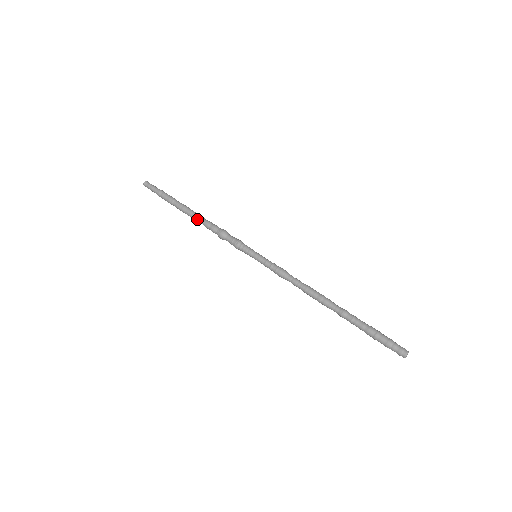
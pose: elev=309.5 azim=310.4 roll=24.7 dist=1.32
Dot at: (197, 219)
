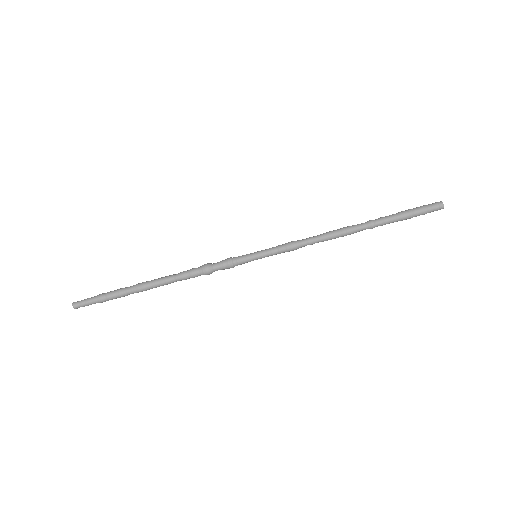
Dot at: (169, 283)
